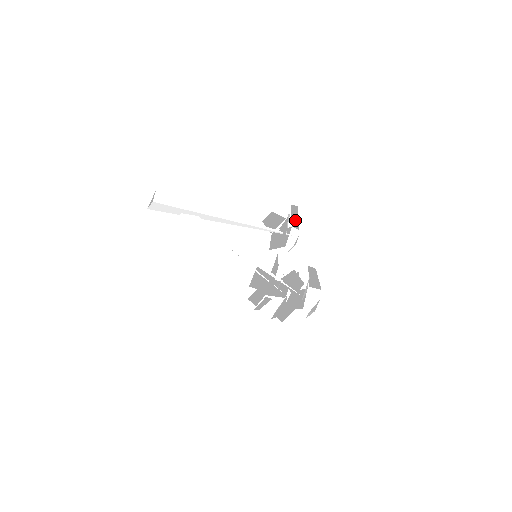
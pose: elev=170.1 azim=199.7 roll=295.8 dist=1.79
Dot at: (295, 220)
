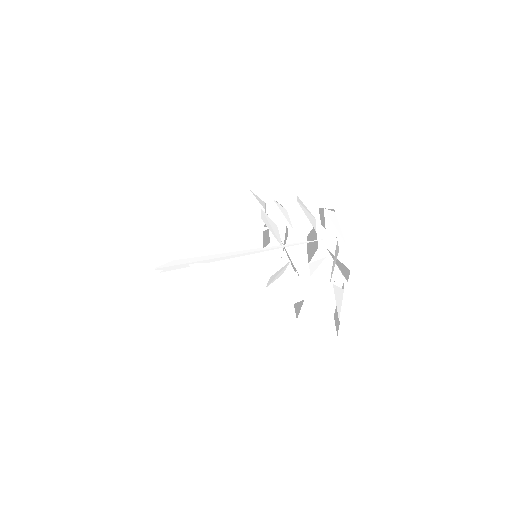
Dot at: occluded
